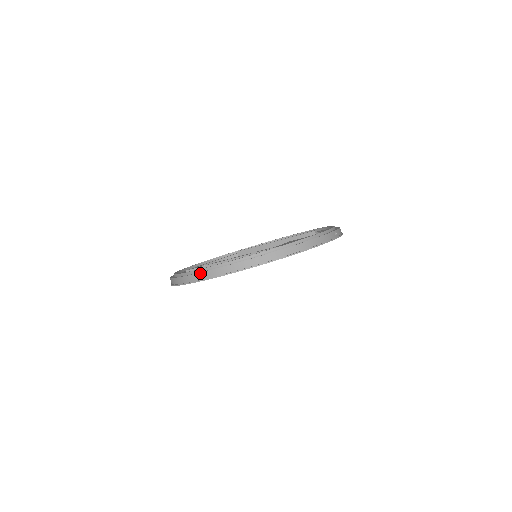
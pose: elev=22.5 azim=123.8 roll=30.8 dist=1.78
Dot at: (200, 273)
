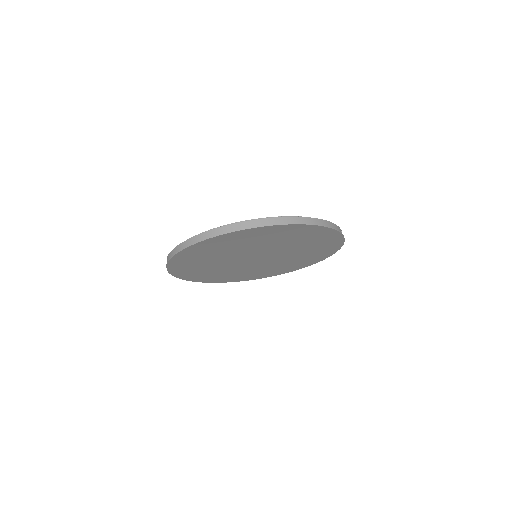
Dot at: (210, 230)
